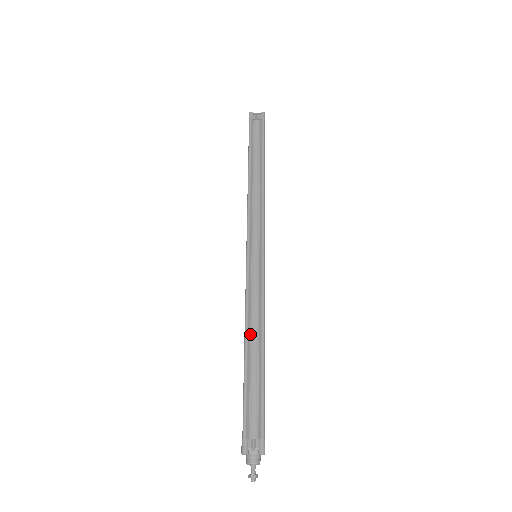
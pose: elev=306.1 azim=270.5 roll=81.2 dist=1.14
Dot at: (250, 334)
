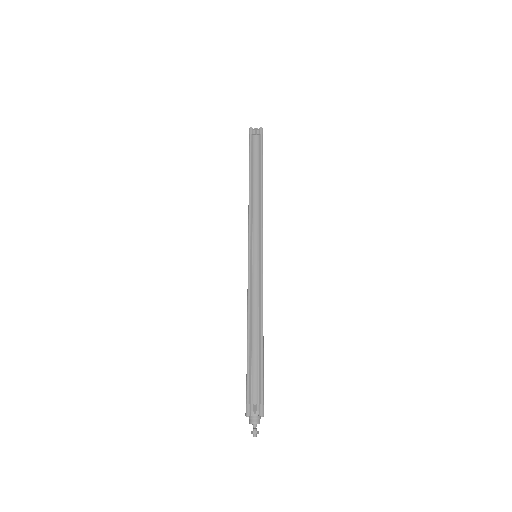
Dot at: (252, 322)
